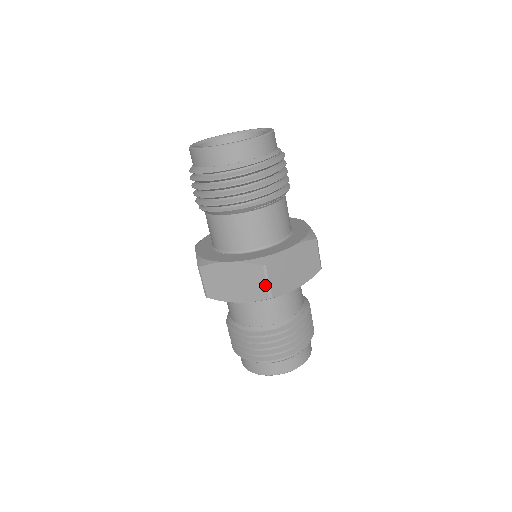
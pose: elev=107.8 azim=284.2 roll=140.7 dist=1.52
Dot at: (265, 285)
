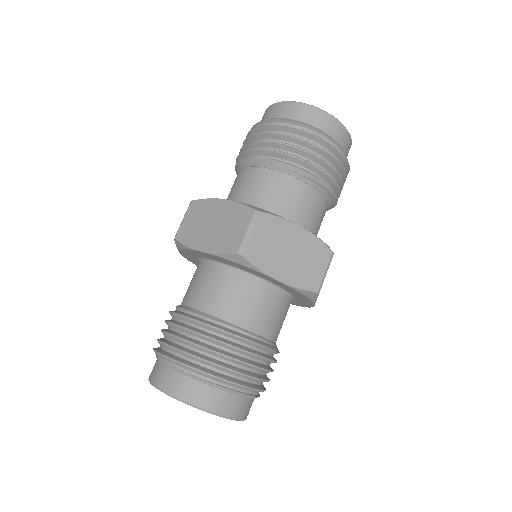
Dot at: (243, 235)
